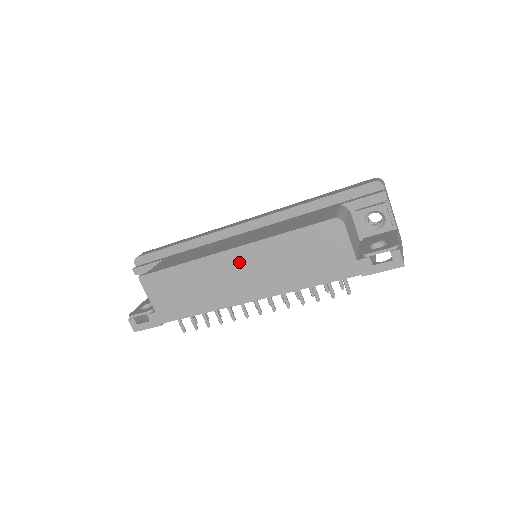
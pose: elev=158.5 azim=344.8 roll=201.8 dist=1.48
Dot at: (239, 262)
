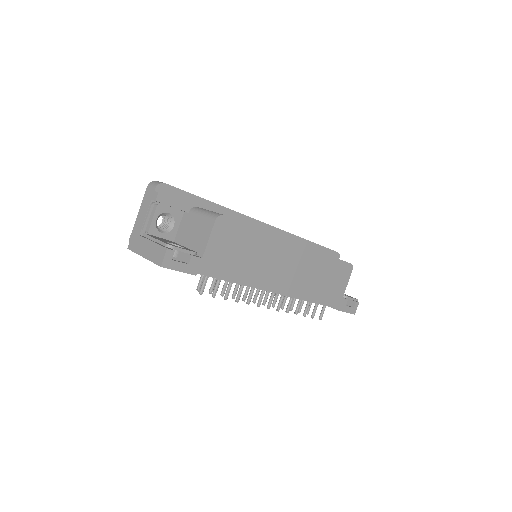
Dot at: (294, 257)
